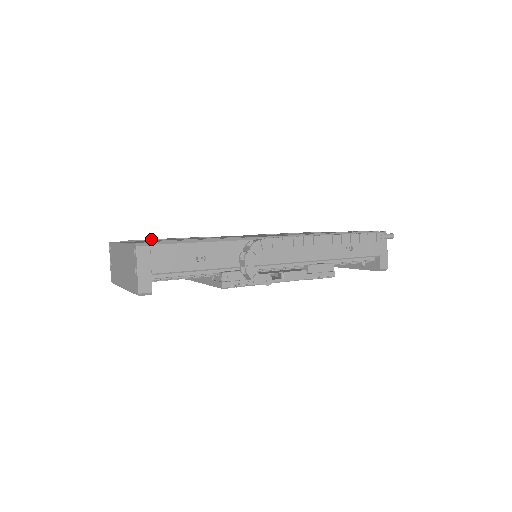
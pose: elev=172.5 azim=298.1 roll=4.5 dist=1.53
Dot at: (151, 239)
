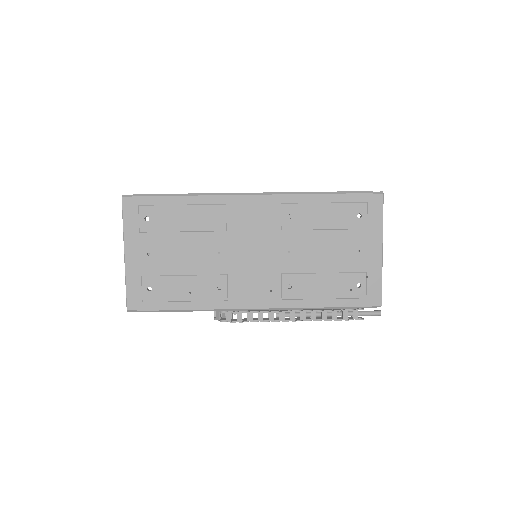
Dot at: (158, 226)
